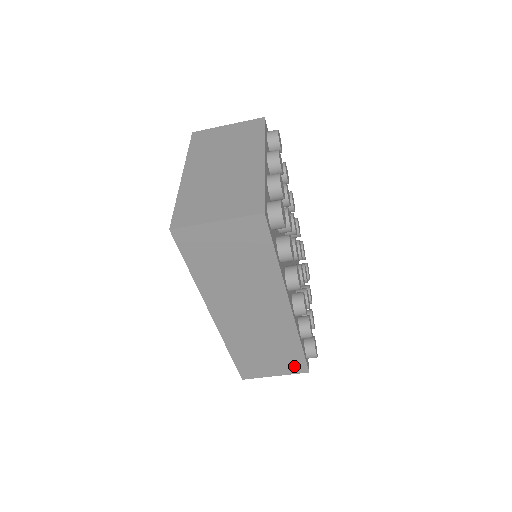
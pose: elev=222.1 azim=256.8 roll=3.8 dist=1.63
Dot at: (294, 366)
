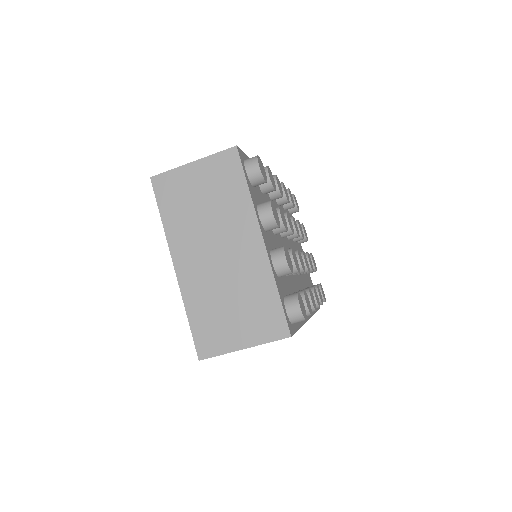
Dot at: occluded
